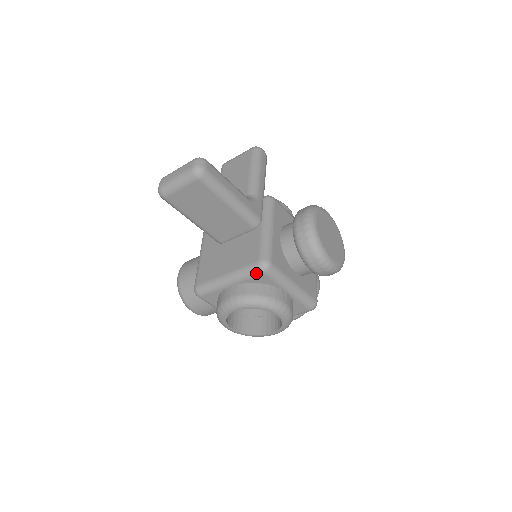
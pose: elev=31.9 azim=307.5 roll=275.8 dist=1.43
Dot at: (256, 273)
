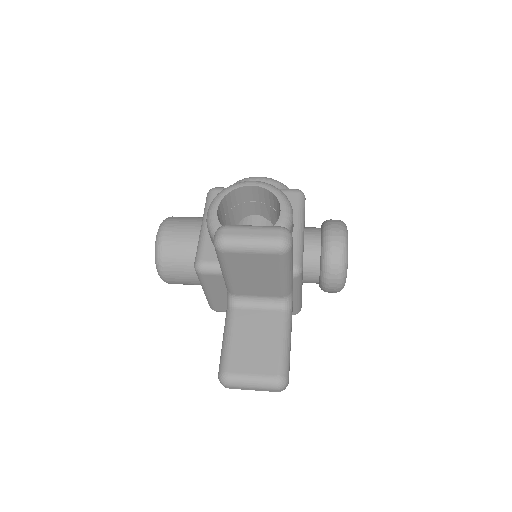
Dot at: occluded
